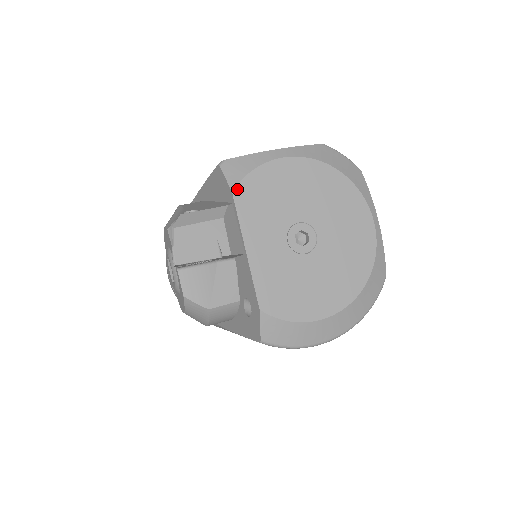
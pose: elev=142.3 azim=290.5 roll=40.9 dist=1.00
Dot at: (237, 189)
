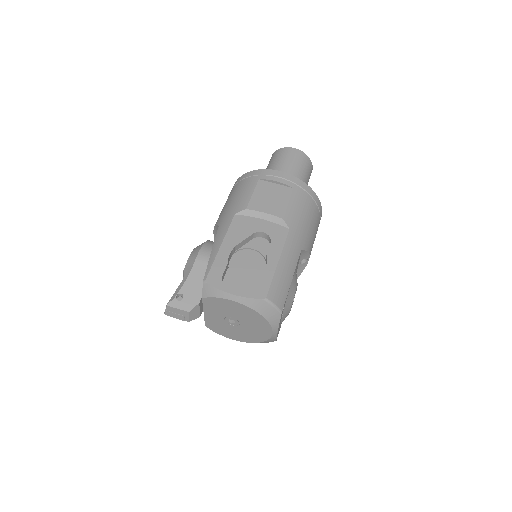
Dot at: (205, 299)
